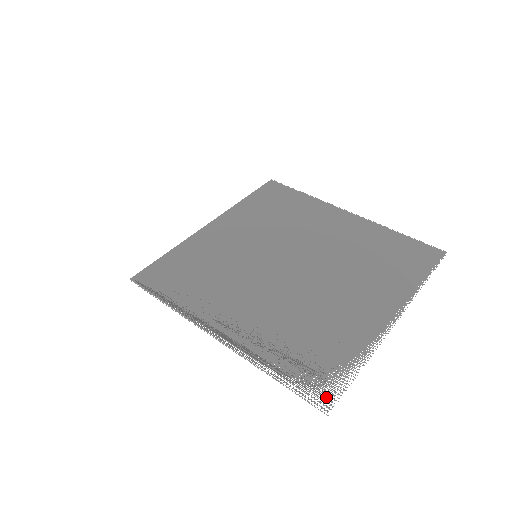
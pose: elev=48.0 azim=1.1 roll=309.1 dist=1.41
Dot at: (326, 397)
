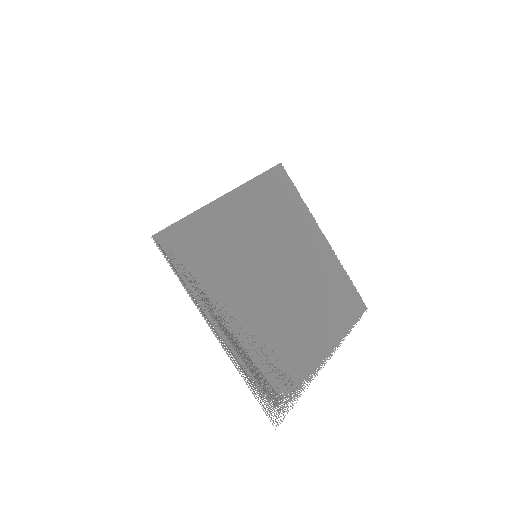
Dot at: occluded
